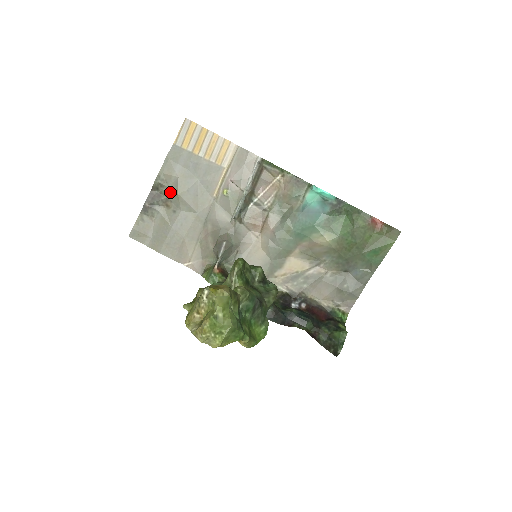
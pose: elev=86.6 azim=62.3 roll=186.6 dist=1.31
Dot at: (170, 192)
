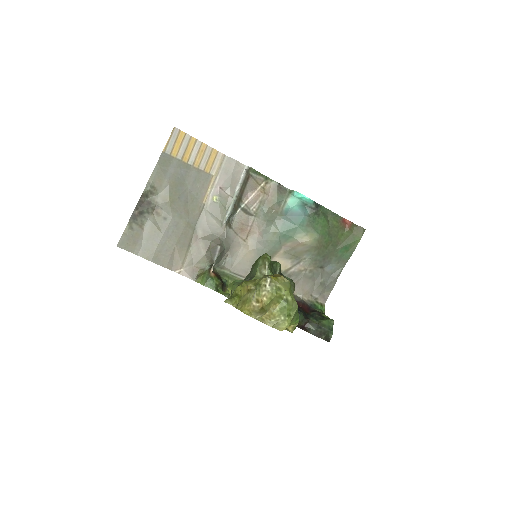
Dot at: (160, 199)
